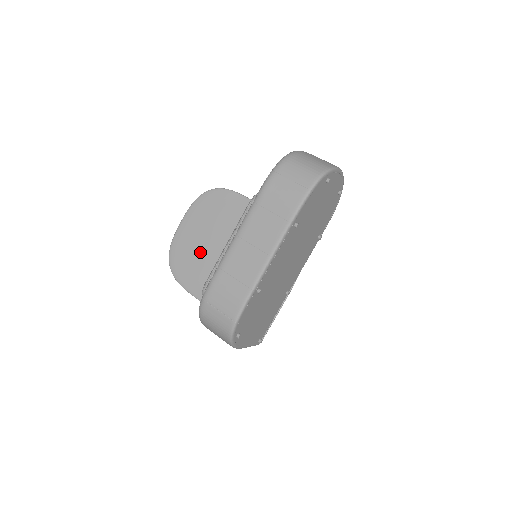
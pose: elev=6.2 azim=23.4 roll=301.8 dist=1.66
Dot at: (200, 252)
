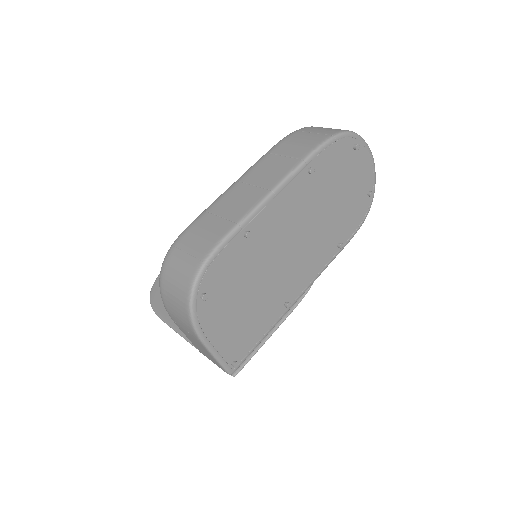
Dot at: occluded
